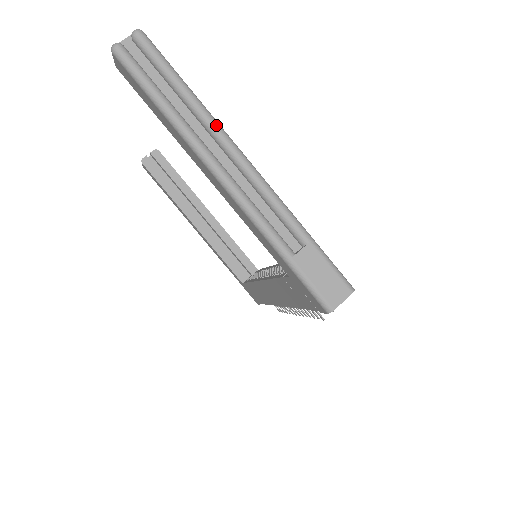
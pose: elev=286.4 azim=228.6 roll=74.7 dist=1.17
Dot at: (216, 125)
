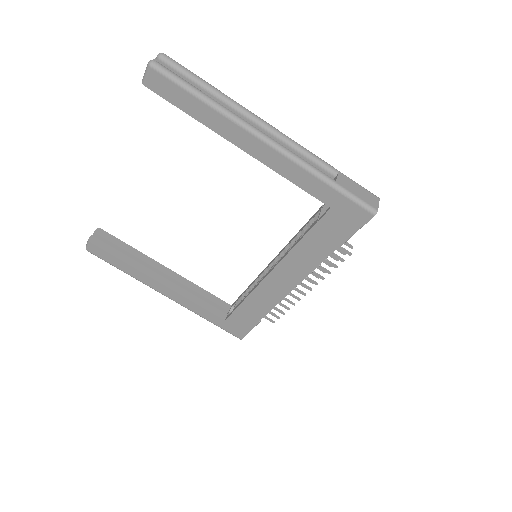
Dot at: (244, 107)
